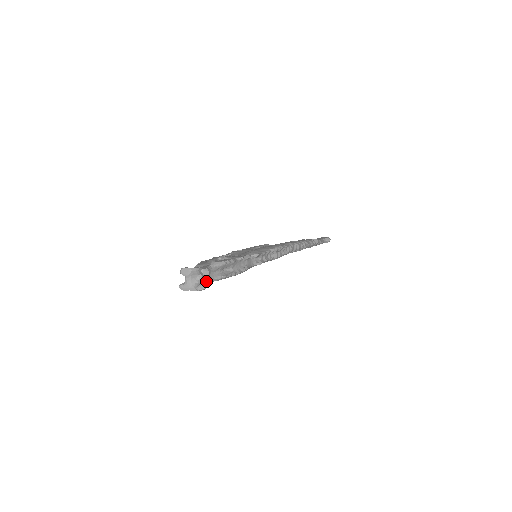
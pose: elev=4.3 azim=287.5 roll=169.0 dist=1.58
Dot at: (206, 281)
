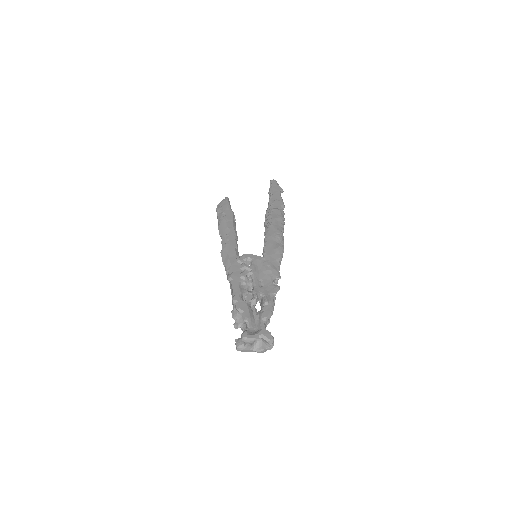
Dot at: occluded
